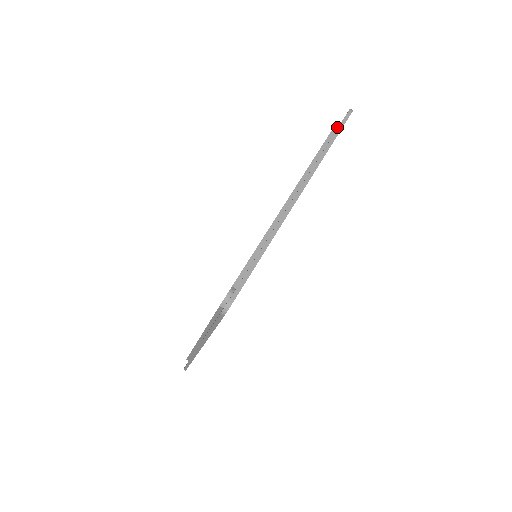
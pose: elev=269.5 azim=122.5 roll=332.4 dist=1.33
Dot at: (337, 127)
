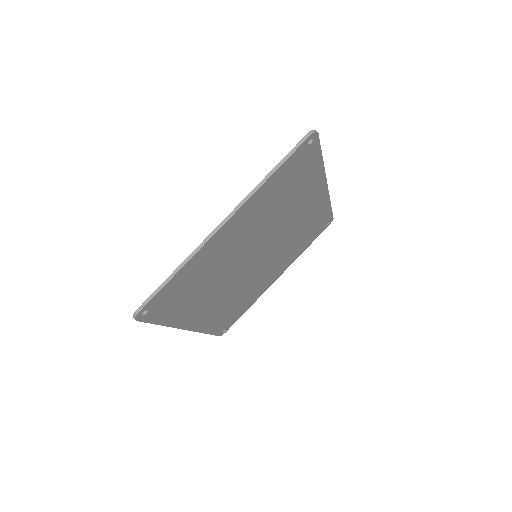
Dot at: occluded
